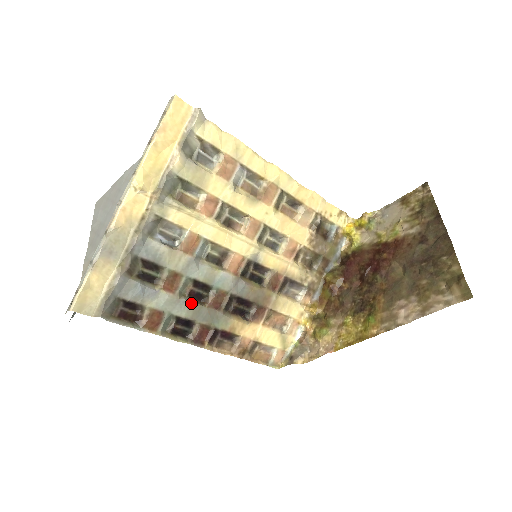
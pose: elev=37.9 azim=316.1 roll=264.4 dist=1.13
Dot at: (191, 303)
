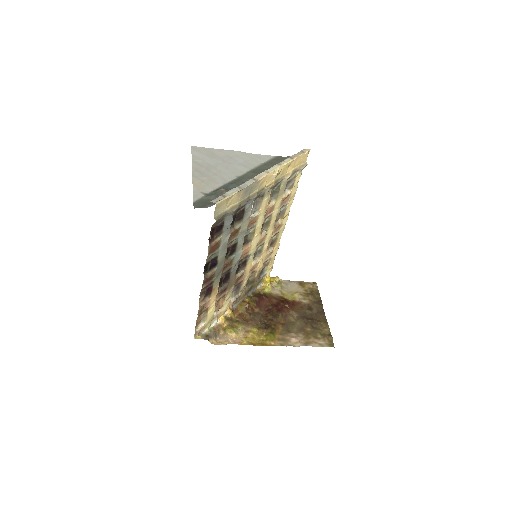
Dot at: (225, 255)
